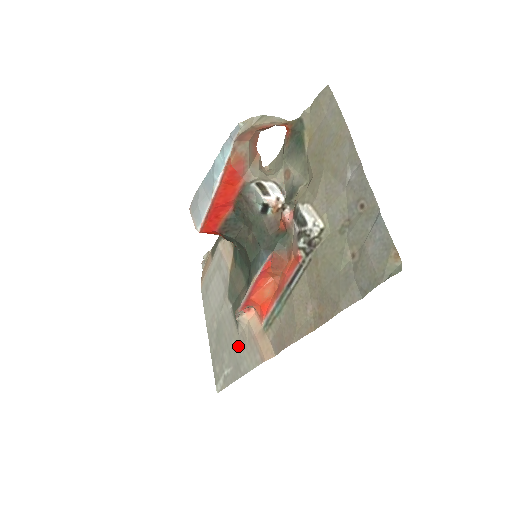
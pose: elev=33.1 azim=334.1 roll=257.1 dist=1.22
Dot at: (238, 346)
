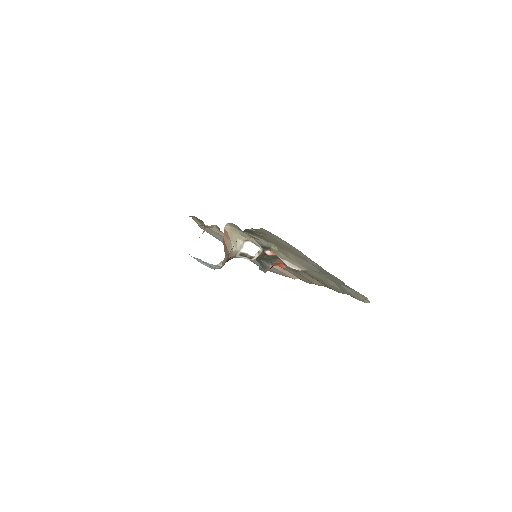
Dot at: occluded
